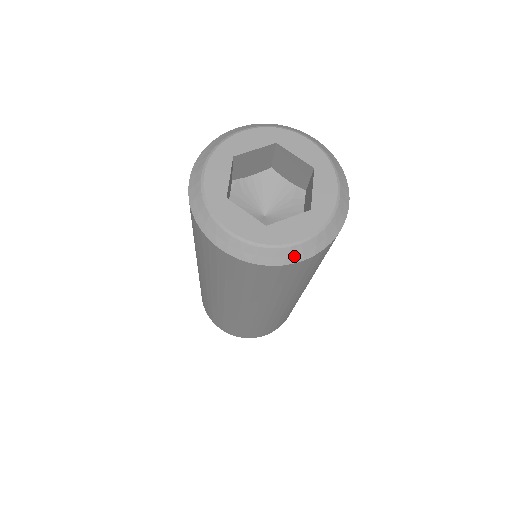
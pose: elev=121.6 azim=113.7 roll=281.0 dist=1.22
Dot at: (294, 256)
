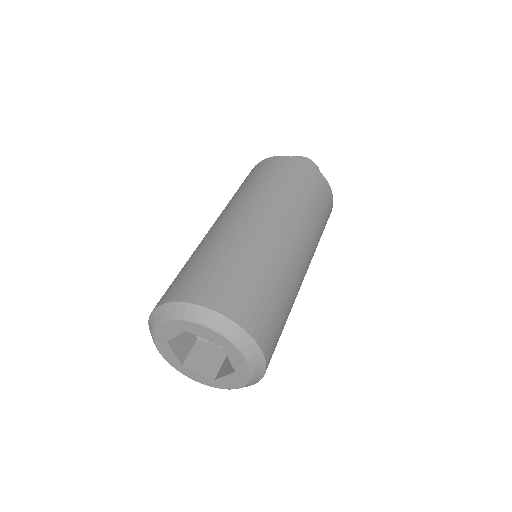
Dot at: occluded
